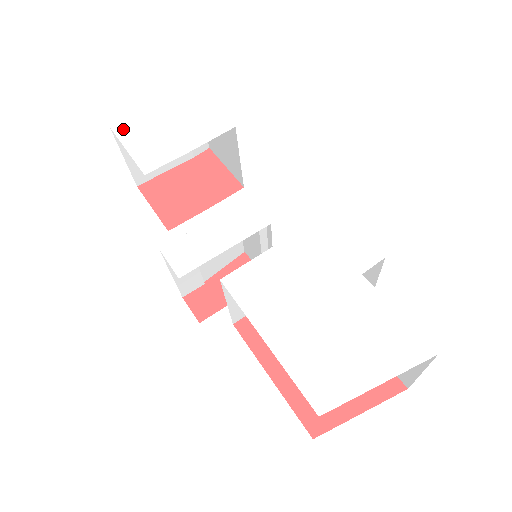
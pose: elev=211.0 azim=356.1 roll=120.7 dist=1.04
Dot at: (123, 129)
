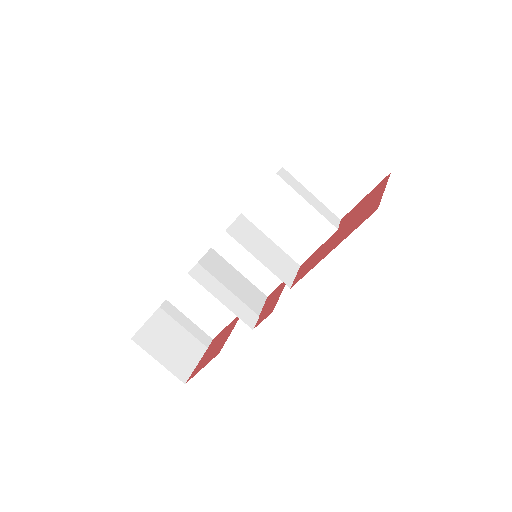
Dot at: occluded
